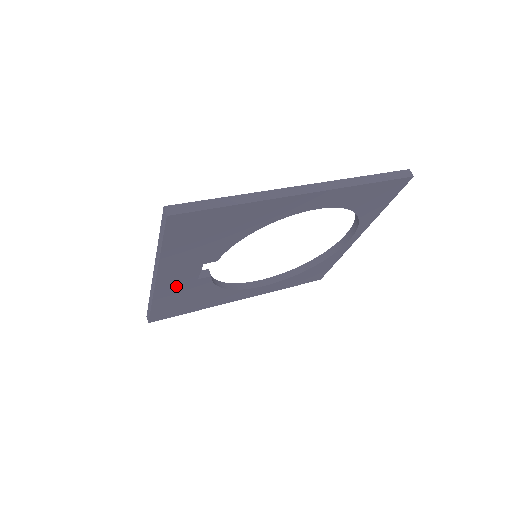
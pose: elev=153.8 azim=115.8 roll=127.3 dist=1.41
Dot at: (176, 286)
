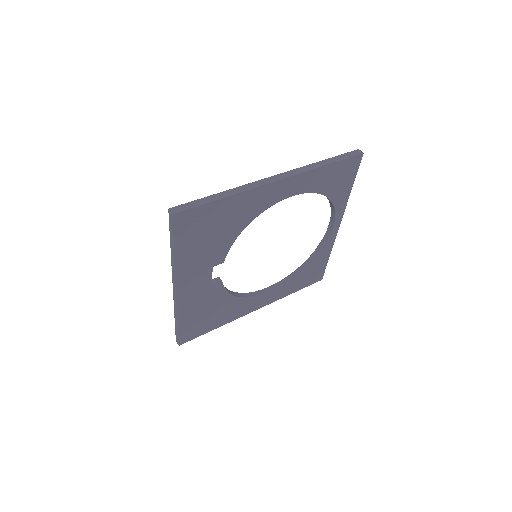
Dot at: (195, 296)
